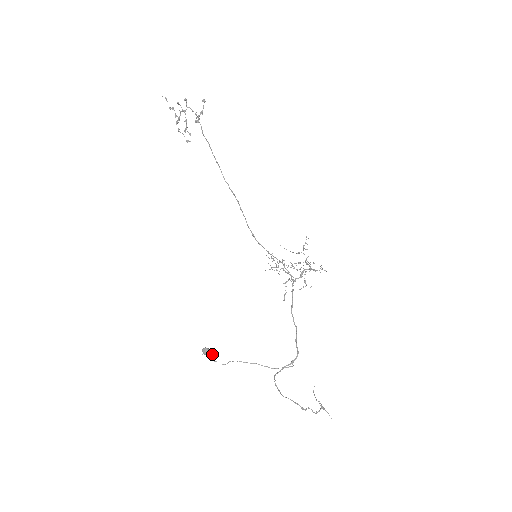
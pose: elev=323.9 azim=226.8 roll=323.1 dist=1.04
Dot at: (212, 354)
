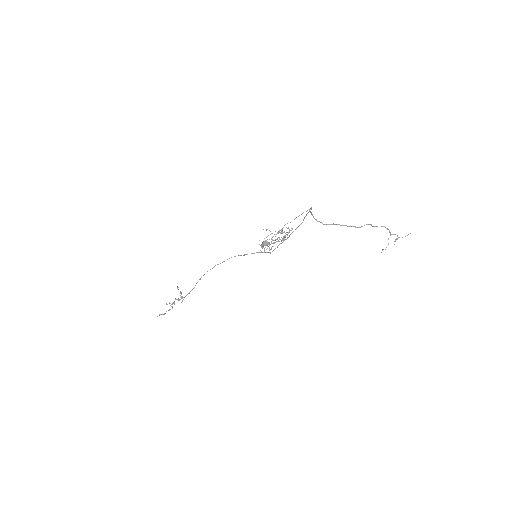
Dot at: occluded
